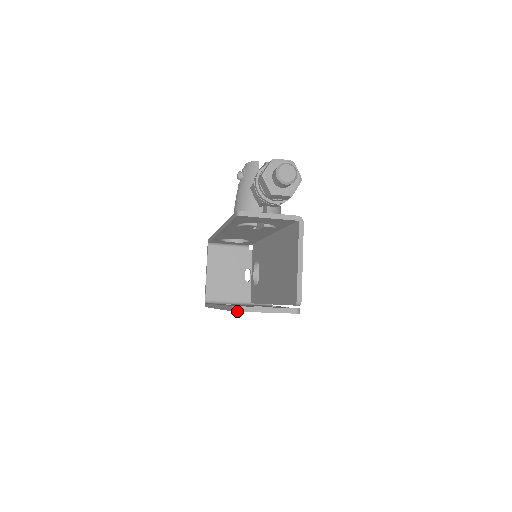
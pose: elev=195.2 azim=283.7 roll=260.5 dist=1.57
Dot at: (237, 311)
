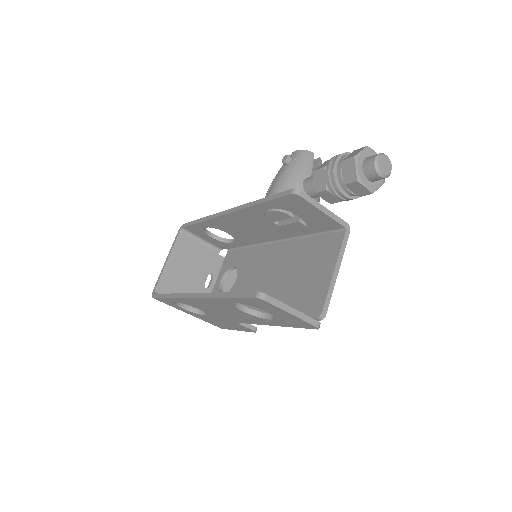
Dot at: (263, 299)
